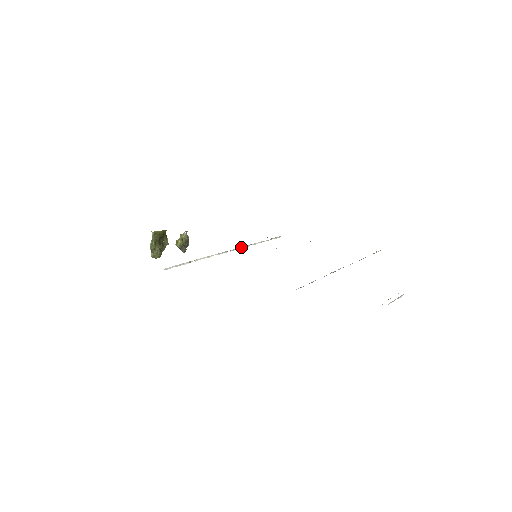
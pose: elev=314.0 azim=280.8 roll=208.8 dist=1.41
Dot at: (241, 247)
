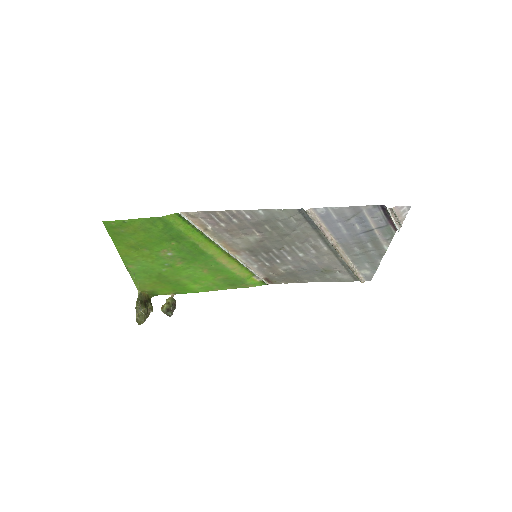
Dot at: (239, 260)
